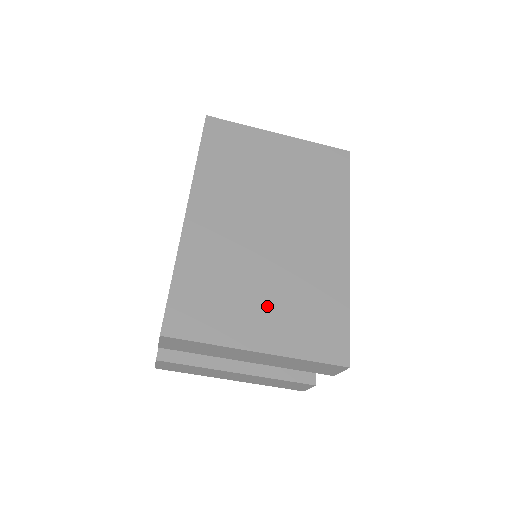
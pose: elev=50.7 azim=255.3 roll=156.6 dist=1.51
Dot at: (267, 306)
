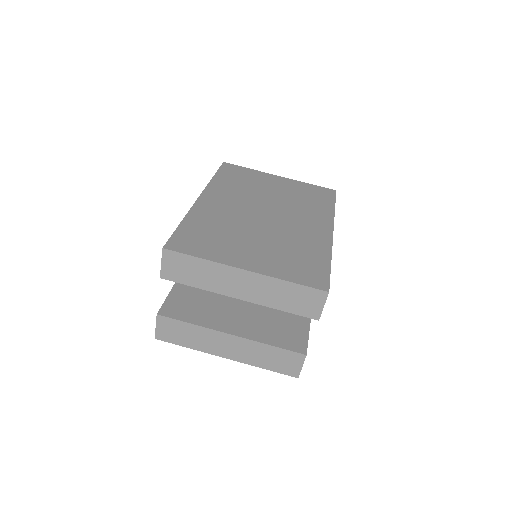
Dot at: (257, 248)
